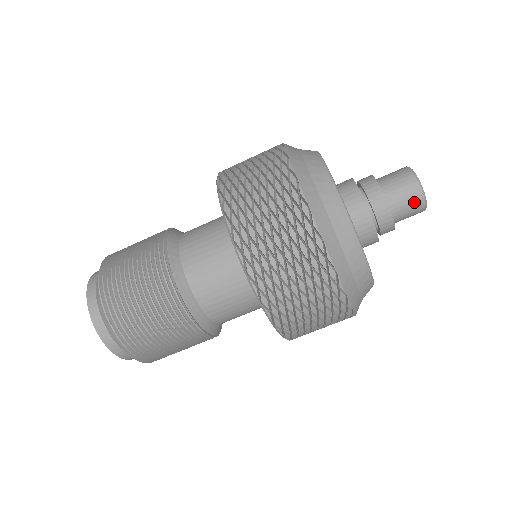
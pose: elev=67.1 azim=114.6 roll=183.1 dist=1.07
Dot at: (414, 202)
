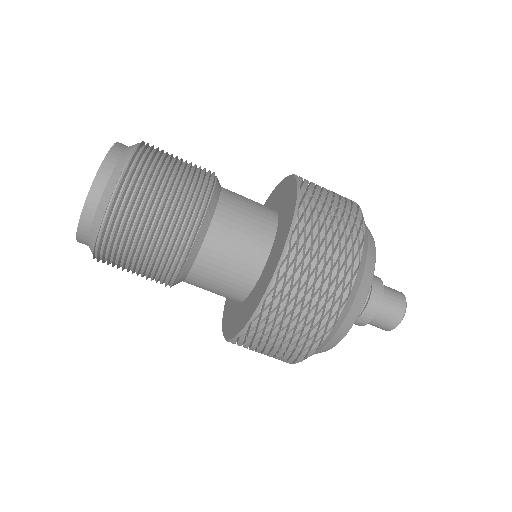
Dot at: (380, 328)
